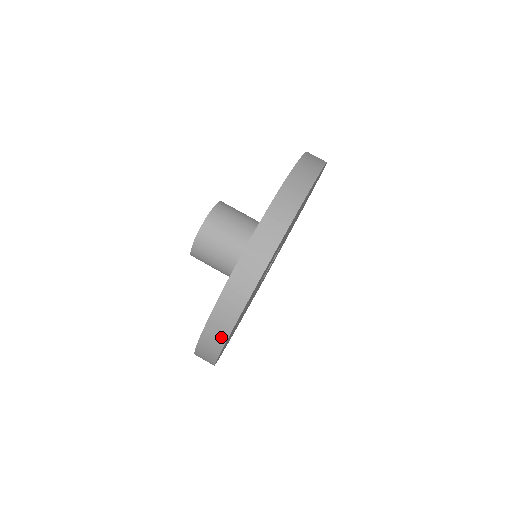
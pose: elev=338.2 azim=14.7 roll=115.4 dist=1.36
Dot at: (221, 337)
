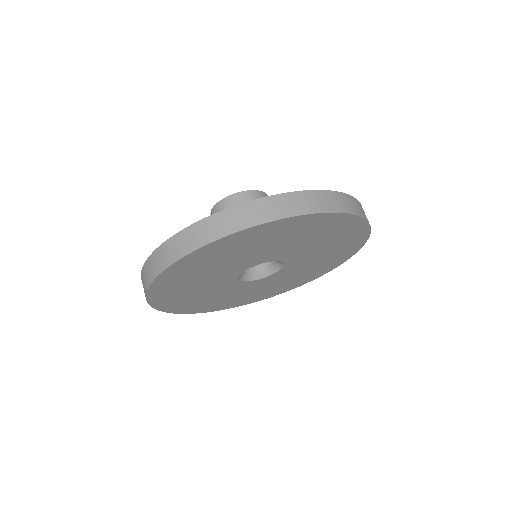
Dot at: (191, 246)
